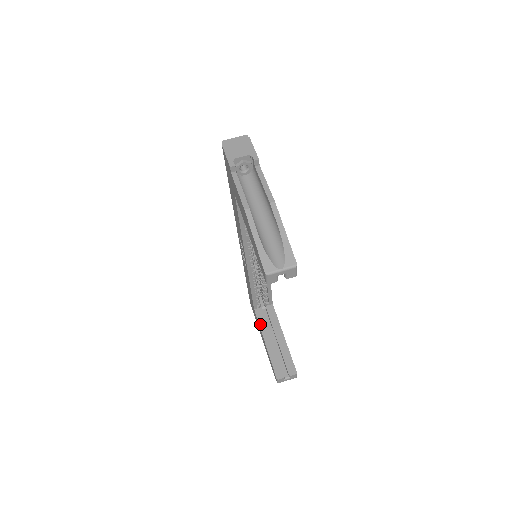
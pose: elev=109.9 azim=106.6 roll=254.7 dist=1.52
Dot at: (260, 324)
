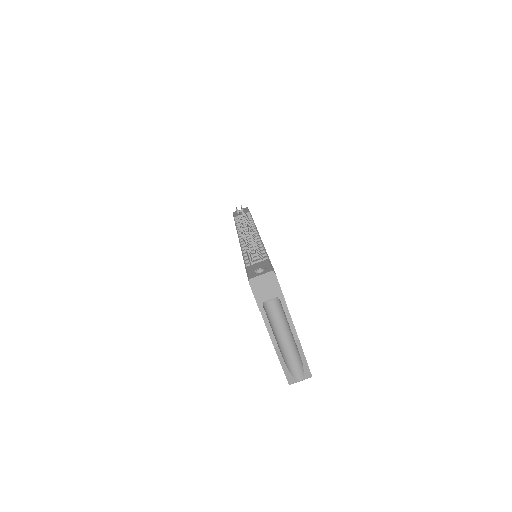
Dot at: occluded
